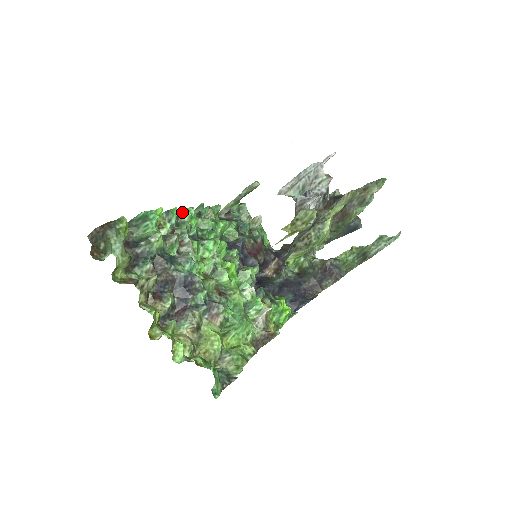
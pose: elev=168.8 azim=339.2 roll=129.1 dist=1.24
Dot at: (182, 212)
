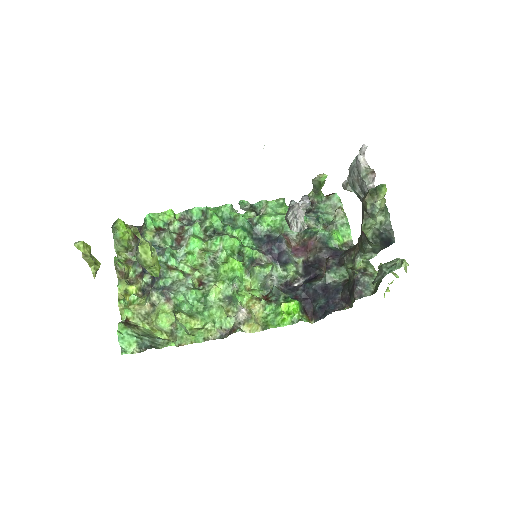
Dot at: (206, 210)
